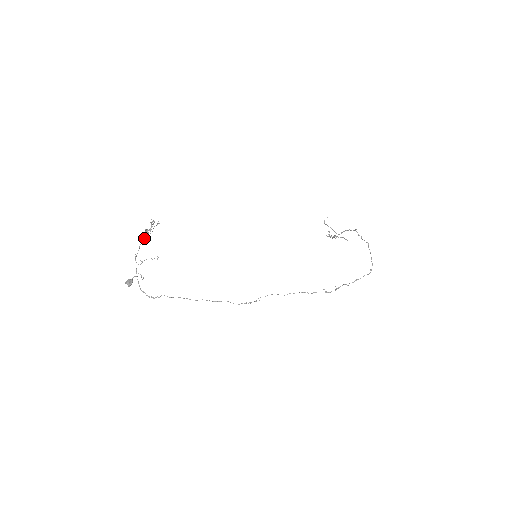
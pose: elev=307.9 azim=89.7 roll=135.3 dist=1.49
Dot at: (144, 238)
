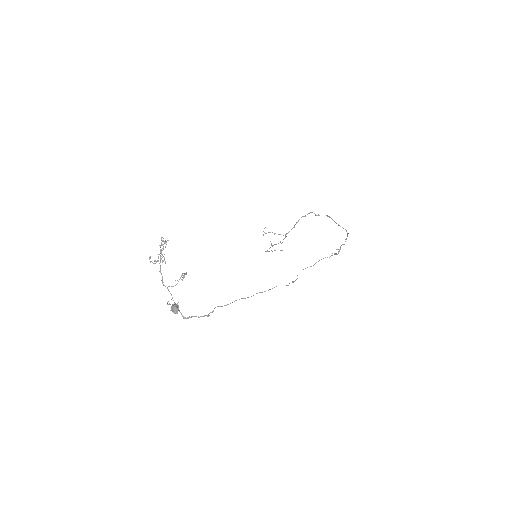
Dot at: (160, 261)
